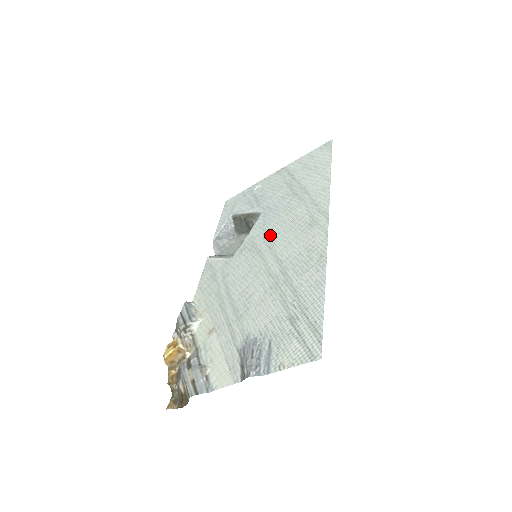
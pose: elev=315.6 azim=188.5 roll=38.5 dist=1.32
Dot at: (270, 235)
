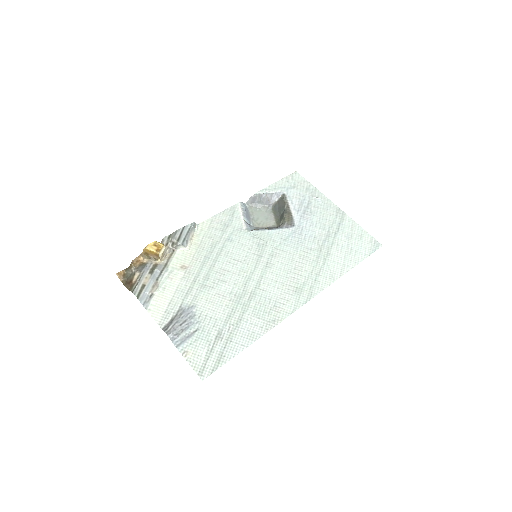
Dot at: (277, 255)
